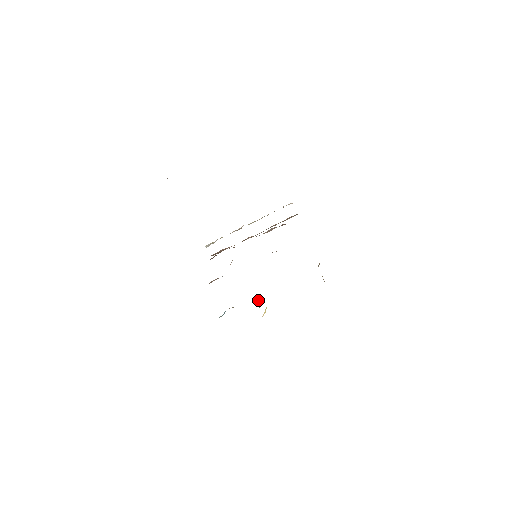
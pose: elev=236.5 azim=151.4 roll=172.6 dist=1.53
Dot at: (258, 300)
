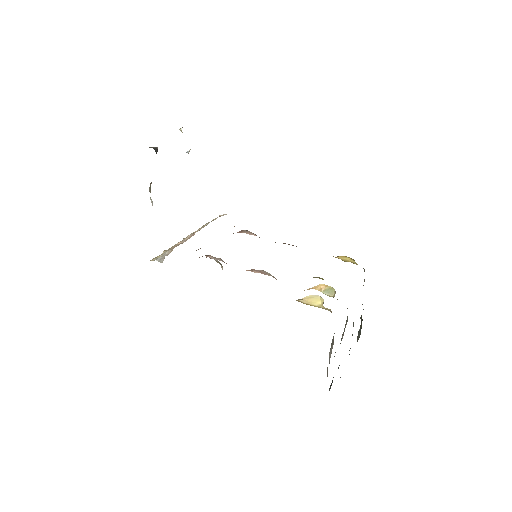
Dot at: (321, 286)
